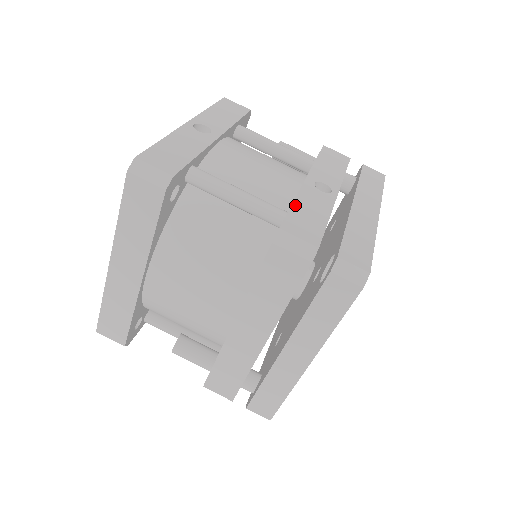
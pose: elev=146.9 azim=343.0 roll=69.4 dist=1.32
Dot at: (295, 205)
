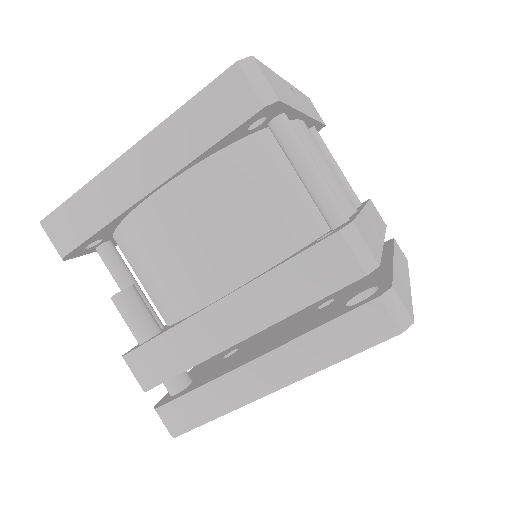
Dot at: (360, 217)
